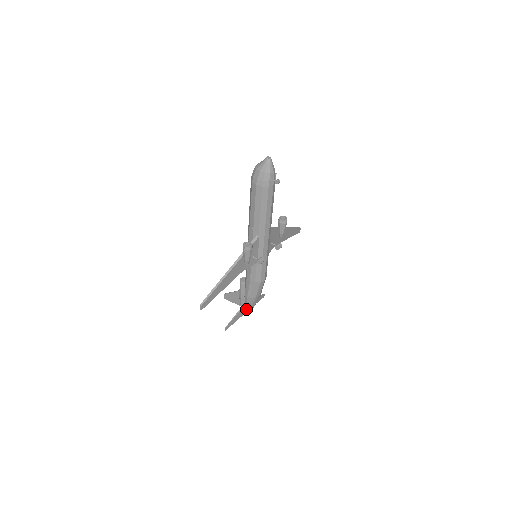
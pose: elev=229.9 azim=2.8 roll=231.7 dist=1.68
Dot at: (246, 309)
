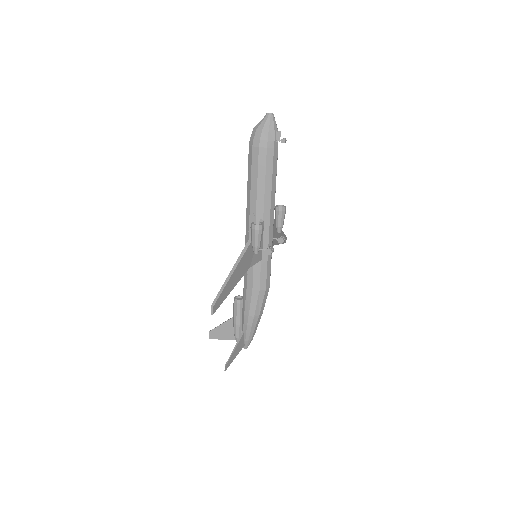
Dot at: (245, 339)
